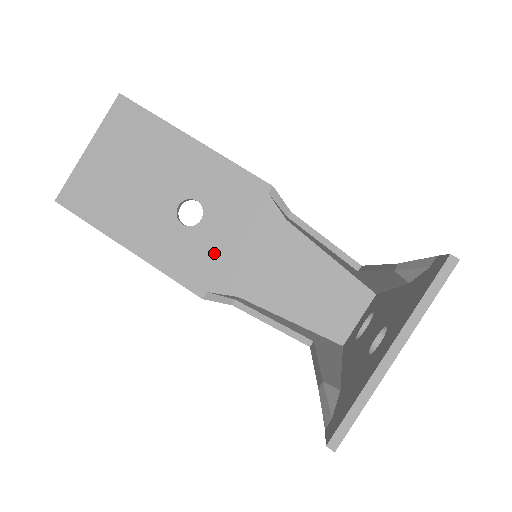
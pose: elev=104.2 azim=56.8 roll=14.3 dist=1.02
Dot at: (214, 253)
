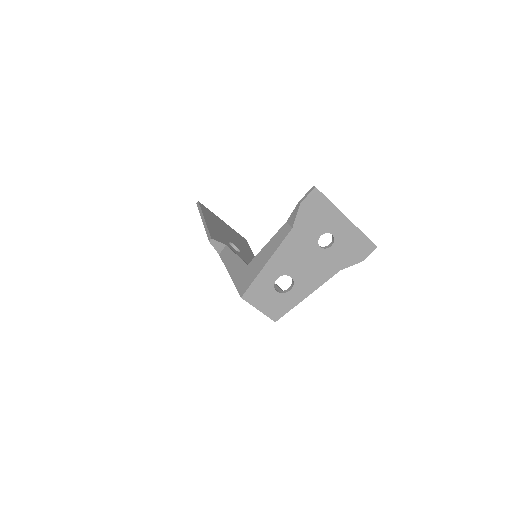
Dot at: occluded
